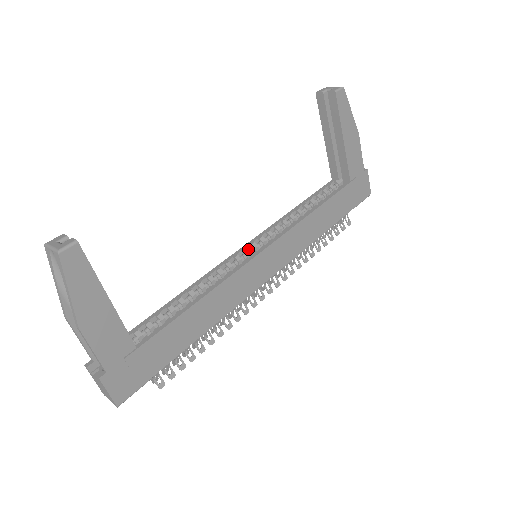
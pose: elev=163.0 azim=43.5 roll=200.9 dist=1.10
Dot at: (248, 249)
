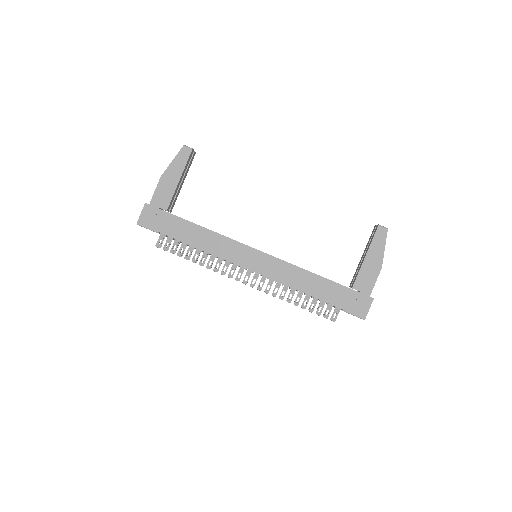
Dot at: occluded
